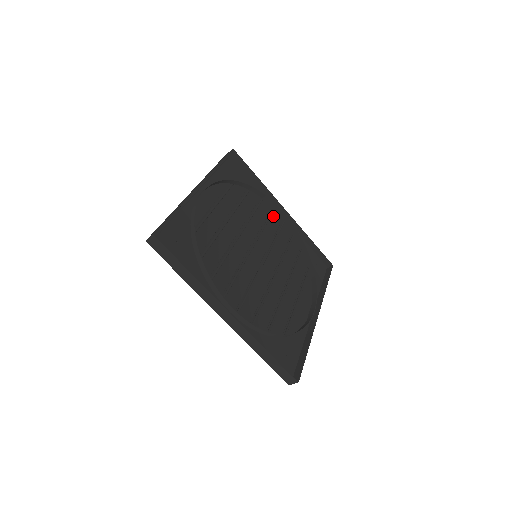
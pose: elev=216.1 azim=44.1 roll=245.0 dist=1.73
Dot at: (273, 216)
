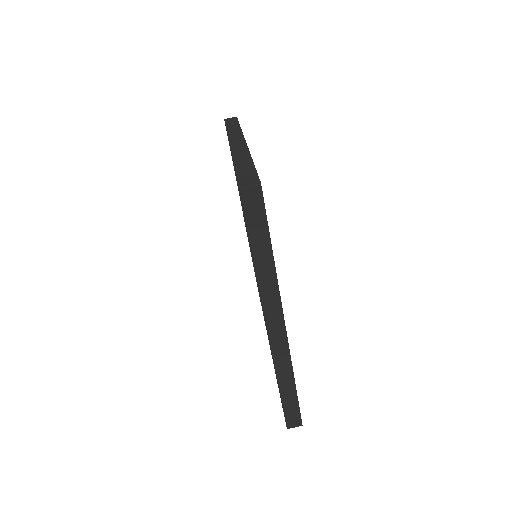
Dot at: occluded
